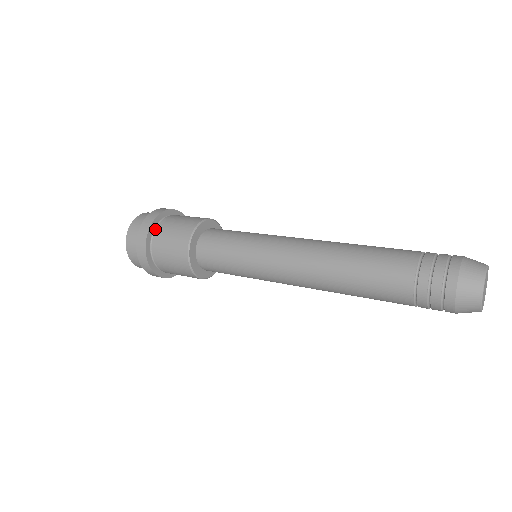
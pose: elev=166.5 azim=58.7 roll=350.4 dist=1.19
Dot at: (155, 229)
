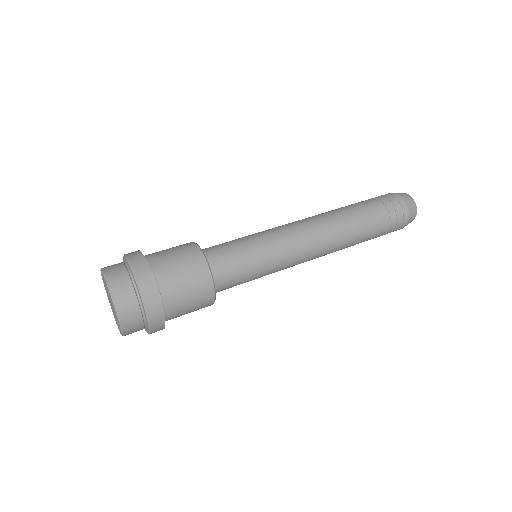
Dot at: occluded
